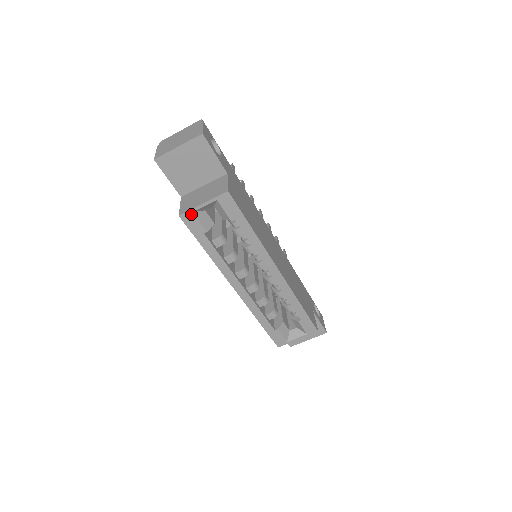
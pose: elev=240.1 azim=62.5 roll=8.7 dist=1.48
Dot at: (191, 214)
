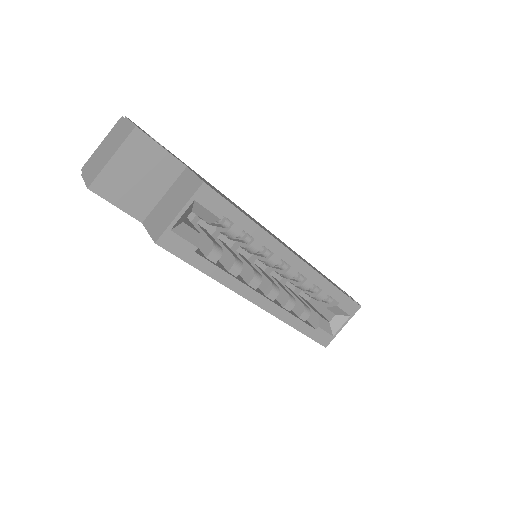
Dot at: (169, 234)
